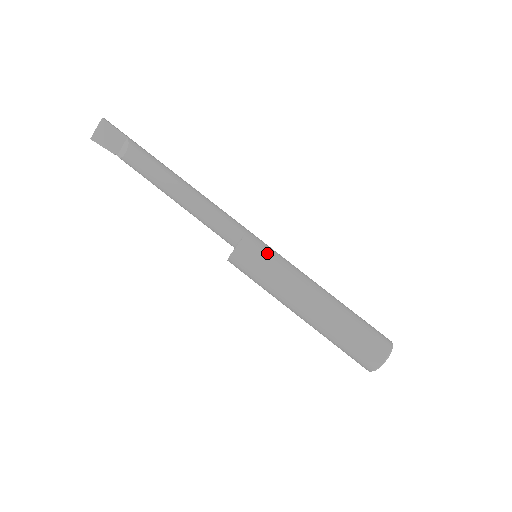
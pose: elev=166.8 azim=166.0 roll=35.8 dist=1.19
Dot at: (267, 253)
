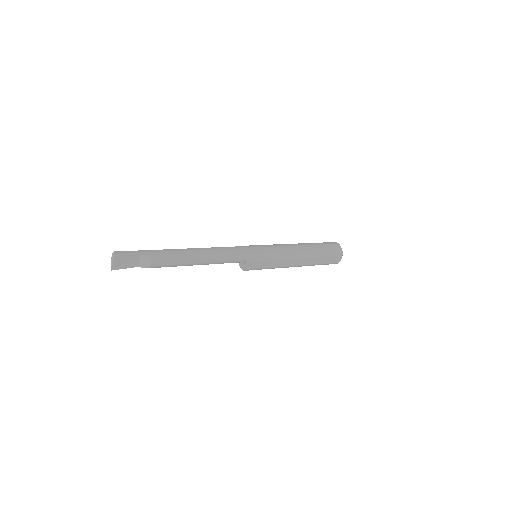
Dot at: (266, 254)
